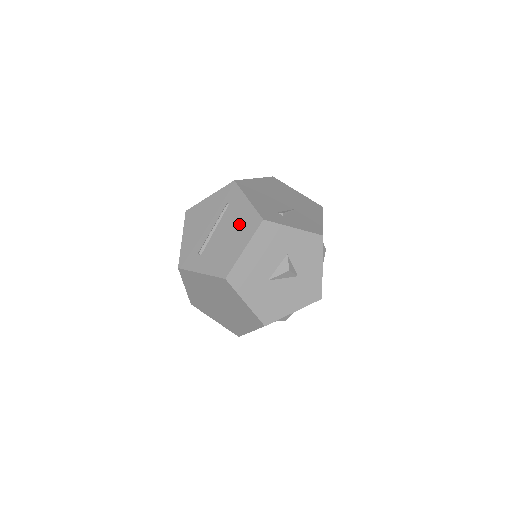
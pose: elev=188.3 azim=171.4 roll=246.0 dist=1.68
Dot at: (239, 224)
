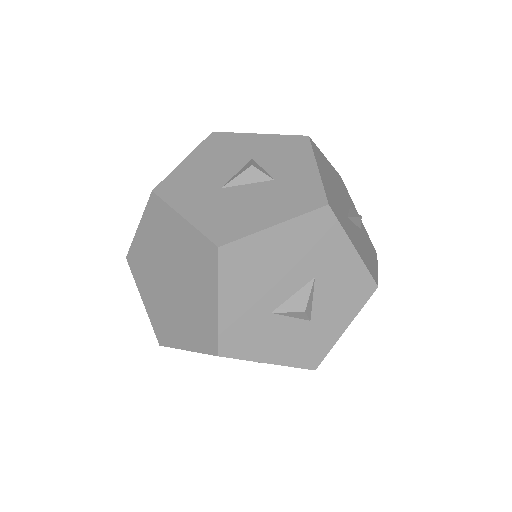
Dot at: occluded
